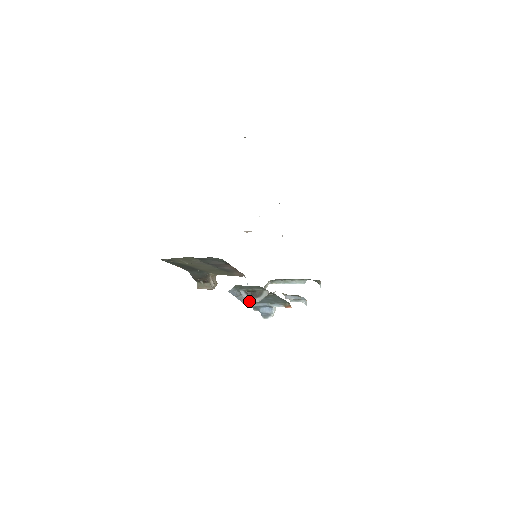
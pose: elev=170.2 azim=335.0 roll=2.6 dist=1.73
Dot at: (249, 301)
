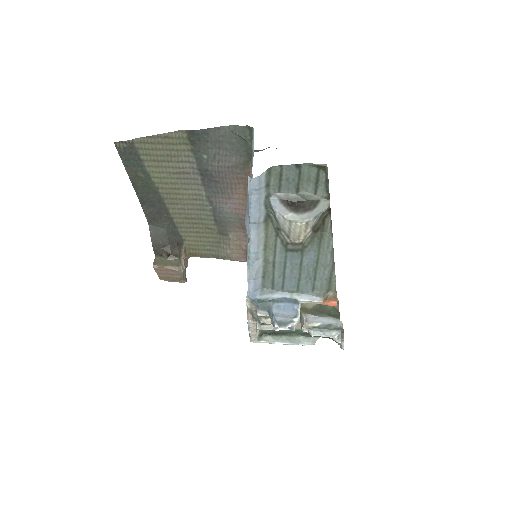
Dot at: (260, 276)
